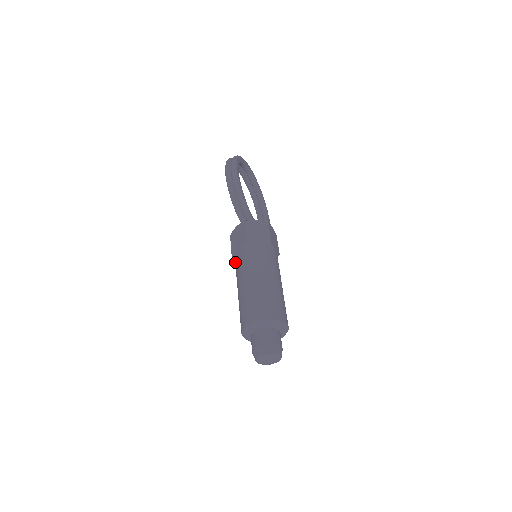
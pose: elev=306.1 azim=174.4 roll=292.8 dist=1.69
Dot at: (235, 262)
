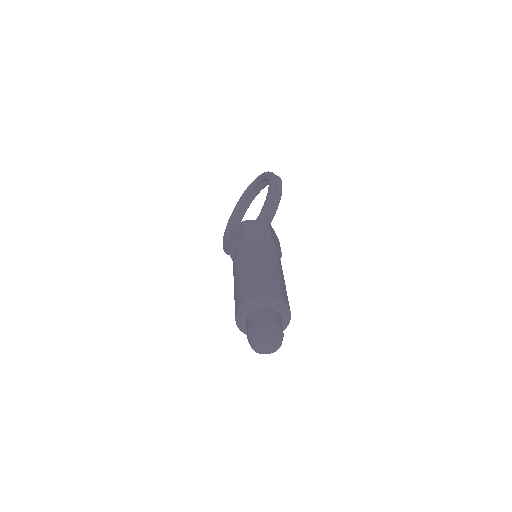
Dot at: (246, 243)
